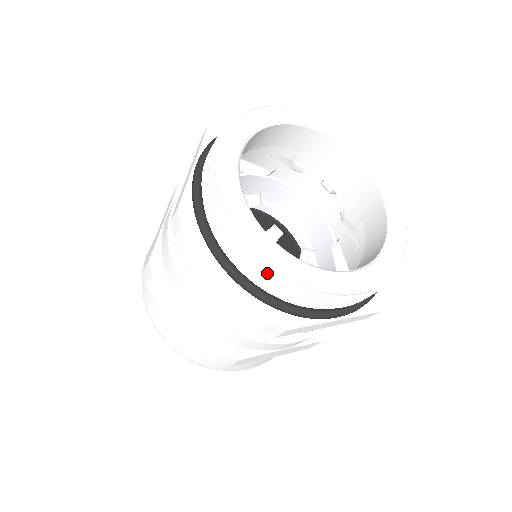
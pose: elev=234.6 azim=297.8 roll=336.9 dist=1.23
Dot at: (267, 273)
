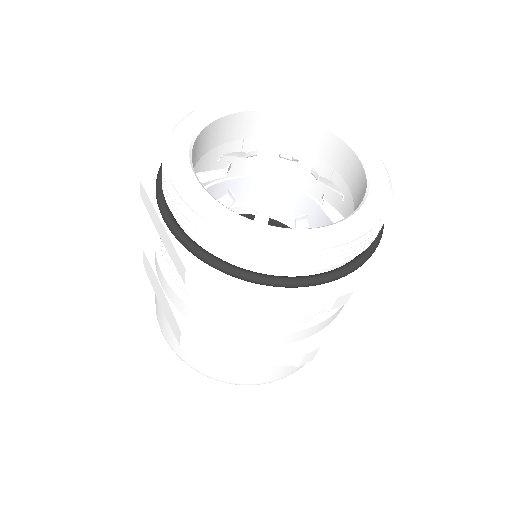
Dot at: (186, 213)
